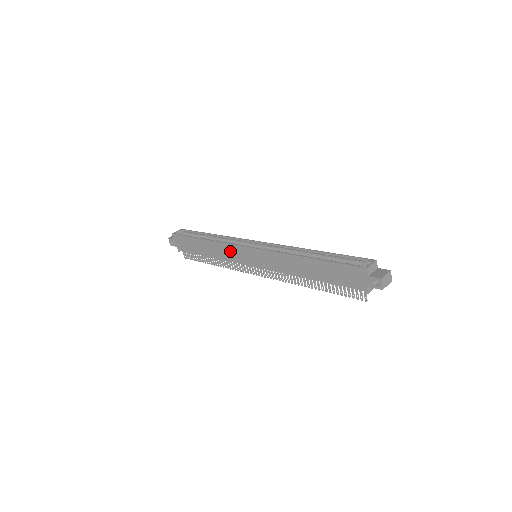
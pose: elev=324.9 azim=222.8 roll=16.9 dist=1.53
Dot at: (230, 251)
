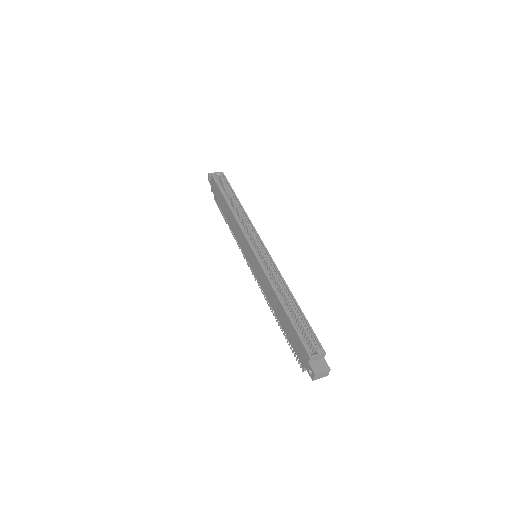
Dot at: (240, 235)
